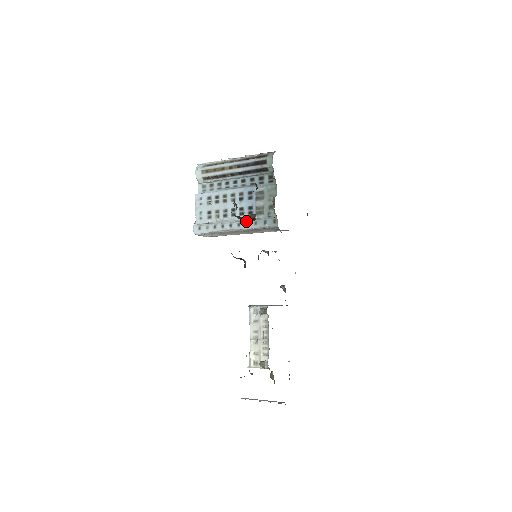
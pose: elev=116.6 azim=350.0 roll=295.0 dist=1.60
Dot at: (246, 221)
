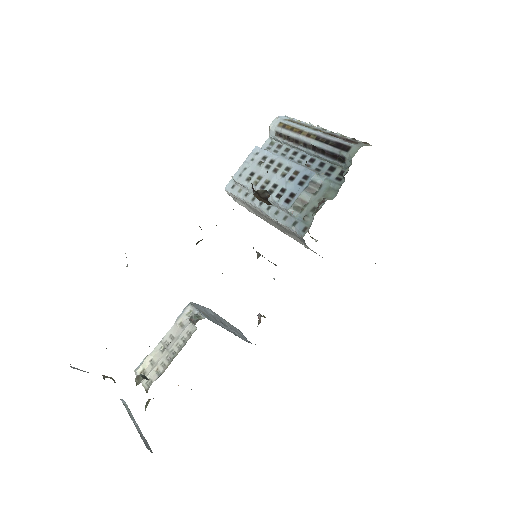
Dot at: (258, 197)
